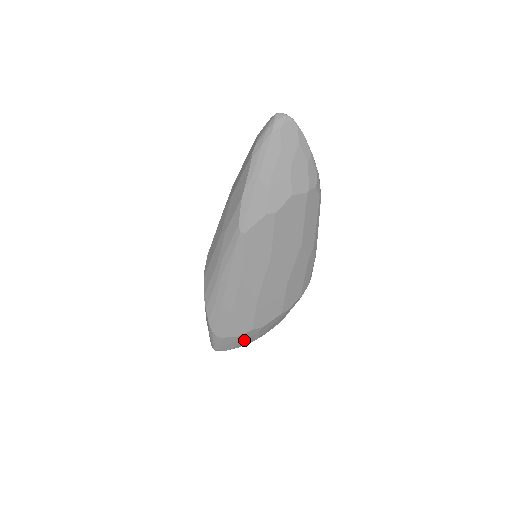
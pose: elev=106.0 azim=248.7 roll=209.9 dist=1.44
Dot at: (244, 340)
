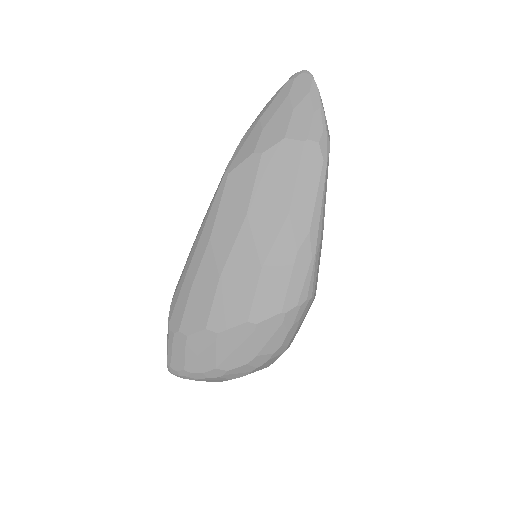
Dot at: (197, 354)
